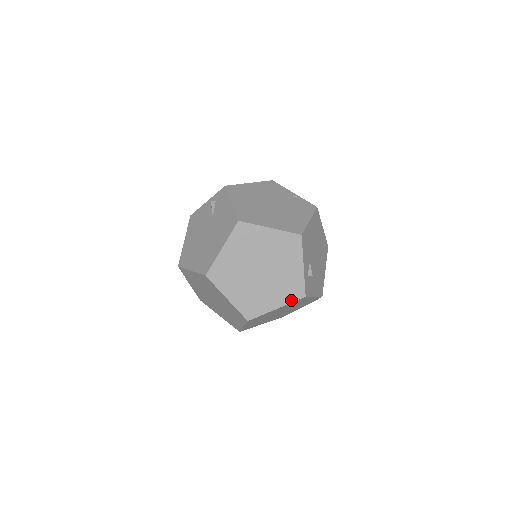
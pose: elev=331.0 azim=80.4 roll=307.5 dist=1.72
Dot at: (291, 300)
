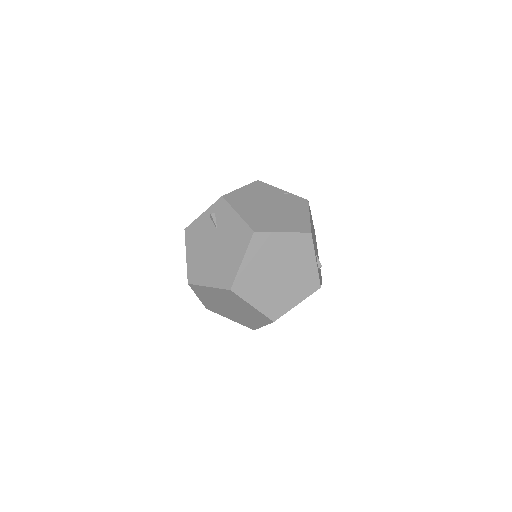
Dot at: (309, 293)
